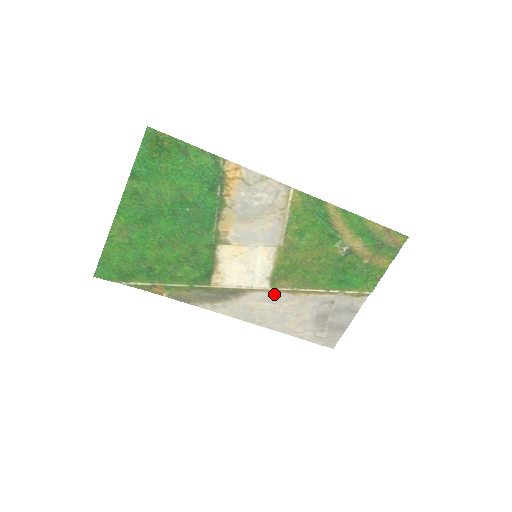
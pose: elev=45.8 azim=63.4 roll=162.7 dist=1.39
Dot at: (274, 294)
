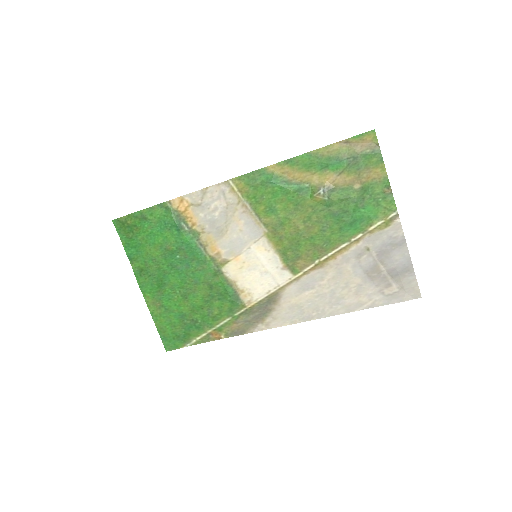
Dot at: (305, 279)
